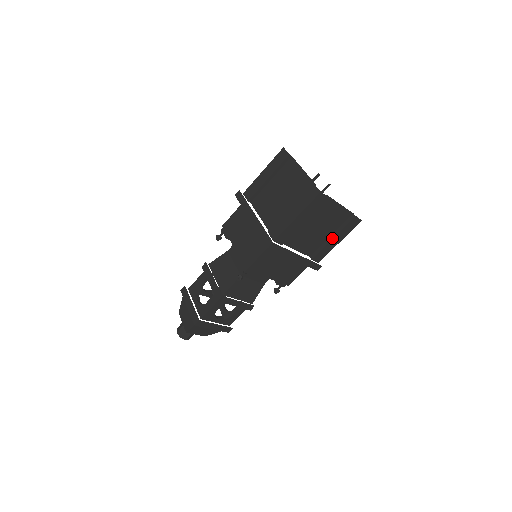
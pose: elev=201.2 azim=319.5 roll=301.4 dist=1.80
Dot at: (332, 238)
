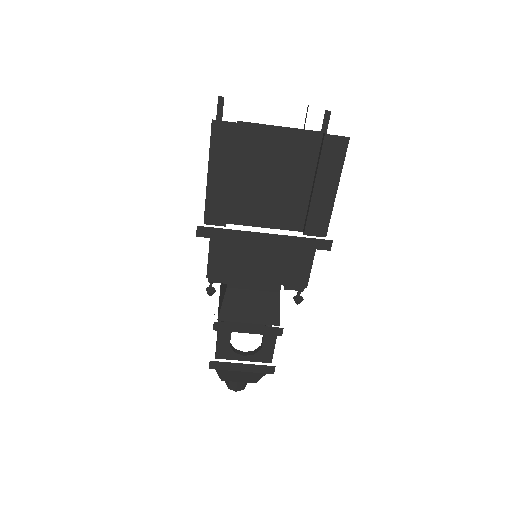
Dot at: occluded
